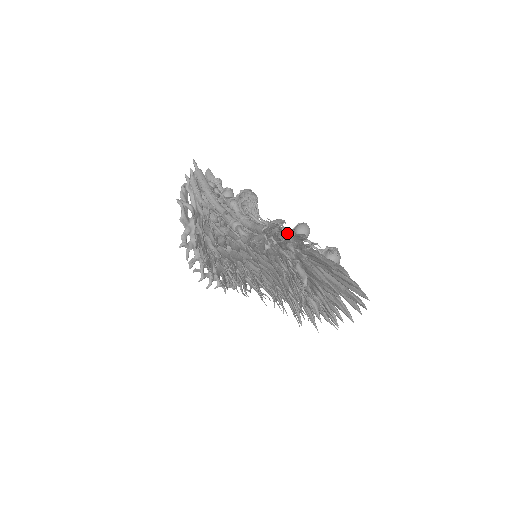
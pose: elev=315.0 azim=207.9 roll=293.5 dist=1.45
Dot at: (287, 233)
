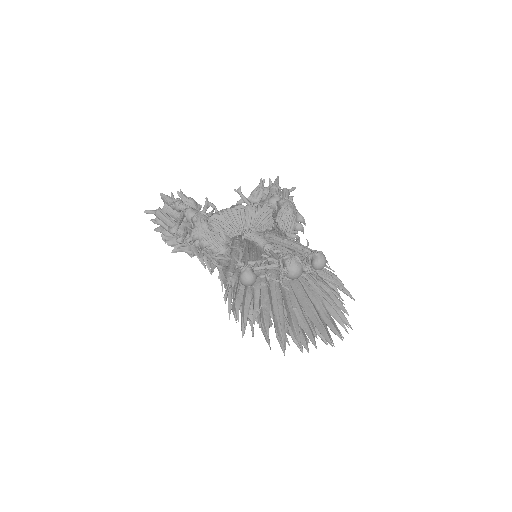
Dot at: occluded
